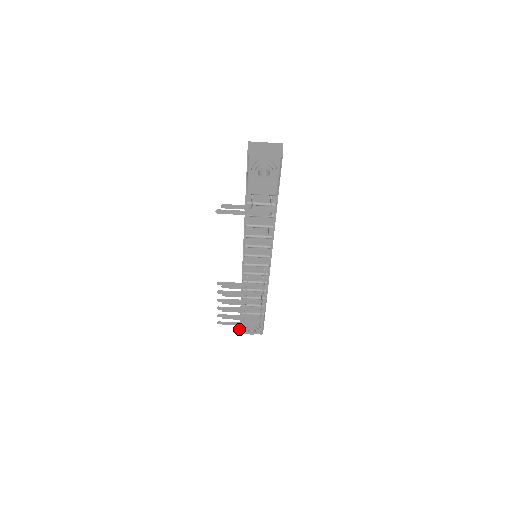
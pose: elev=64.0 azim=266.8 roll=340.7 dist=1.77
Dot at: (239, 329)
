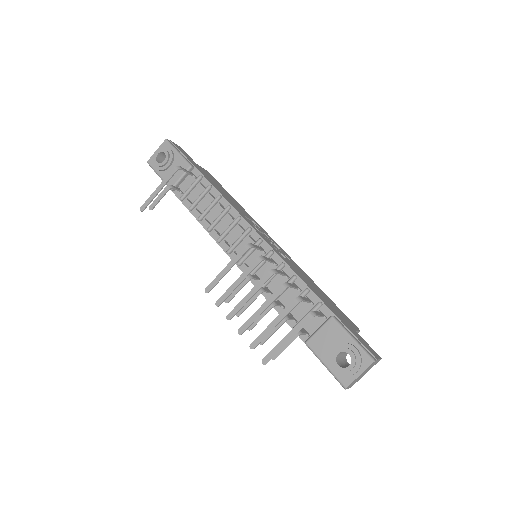
Dot at: occluded
